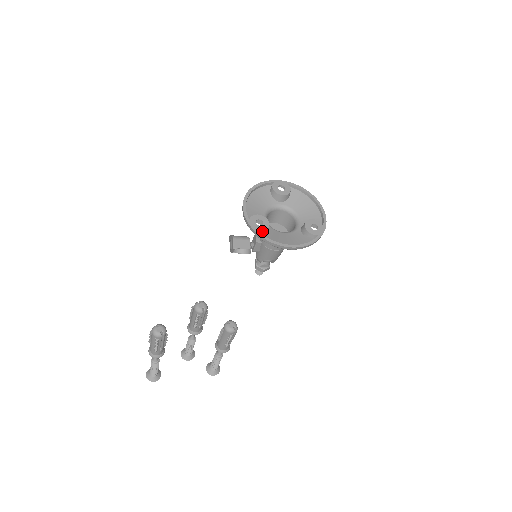
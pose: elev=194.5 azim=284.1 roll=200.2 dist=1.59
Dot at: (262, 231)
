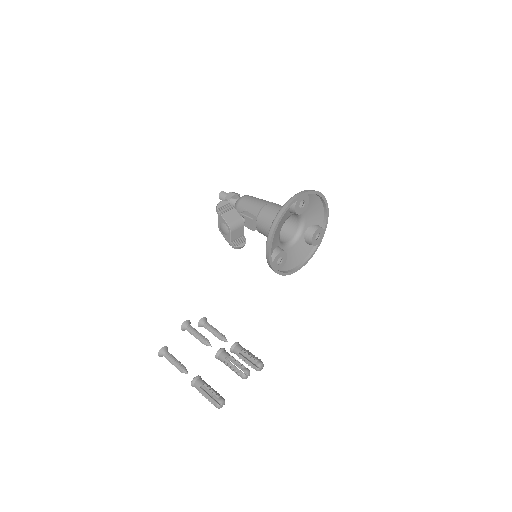
Dot at: occluded
